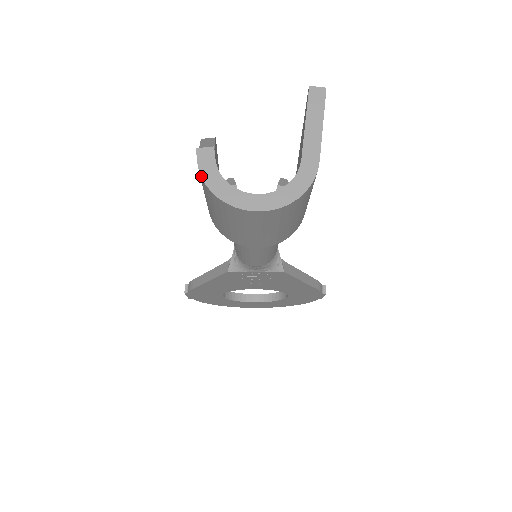
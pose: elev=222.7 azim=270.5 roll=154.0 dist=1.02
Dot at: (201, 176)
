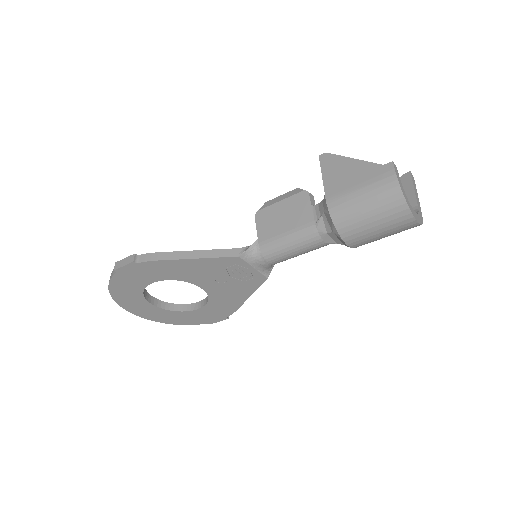
Dot at: (398, 179)
